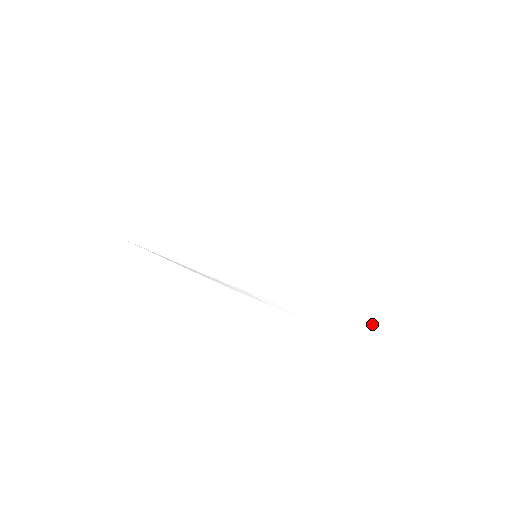
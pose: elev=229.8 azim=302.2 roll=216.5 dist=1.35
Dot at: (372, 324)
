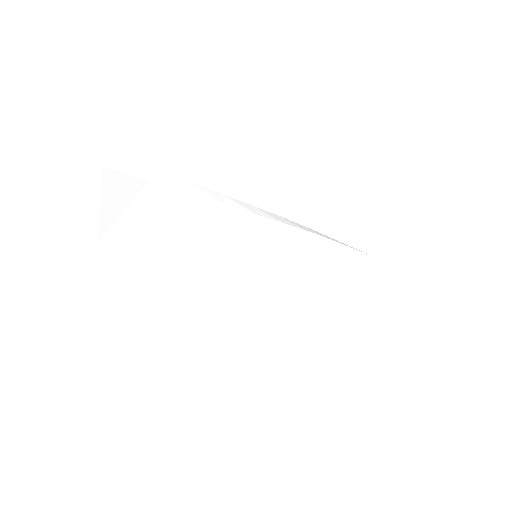
Dot at: (354, 308)
